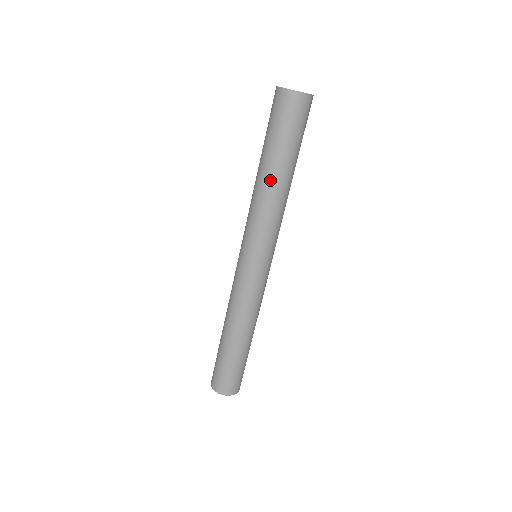
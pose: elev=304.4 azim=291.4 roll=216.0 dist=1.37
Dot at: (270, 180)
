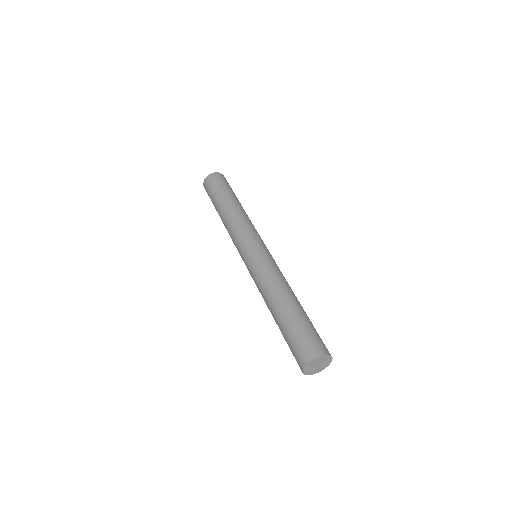
Dot at: (235, 205)
